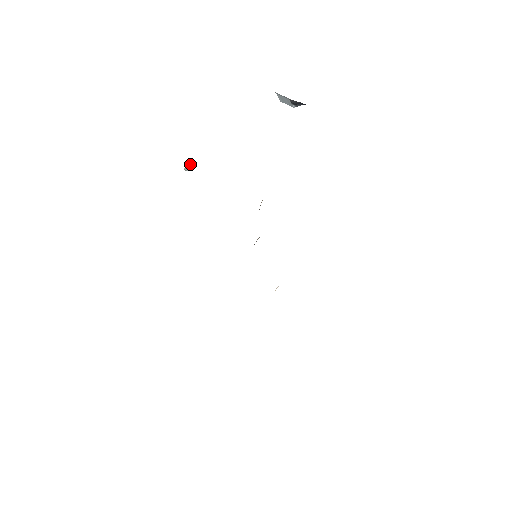
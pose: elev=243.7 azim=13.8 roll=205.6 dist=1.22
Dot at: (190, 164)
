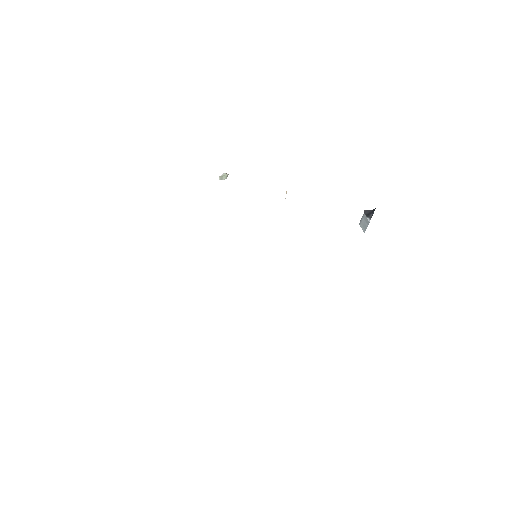
Dot at: (225, 174)
